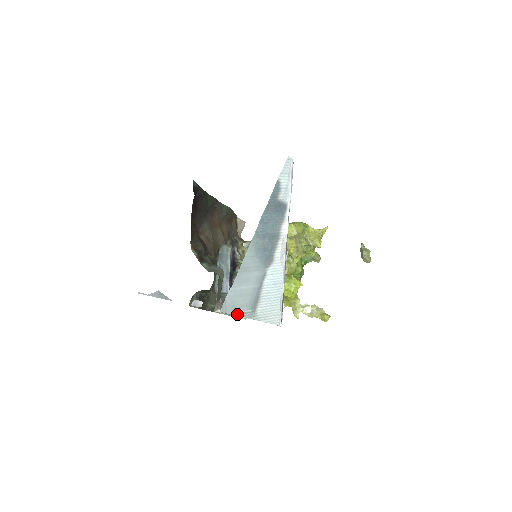
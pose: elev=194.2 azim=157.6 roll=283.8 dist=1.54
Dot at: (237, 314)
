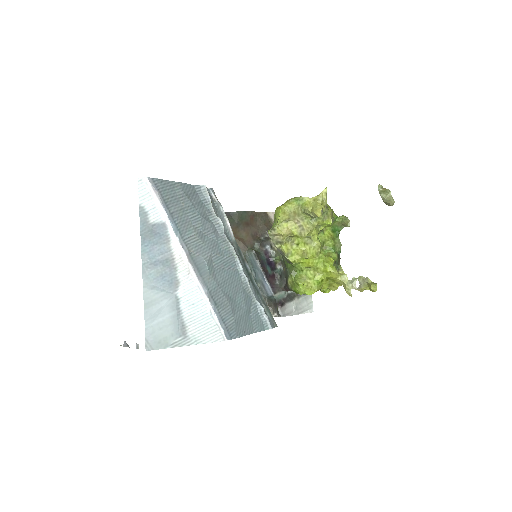
Dot at: (166, 347)
